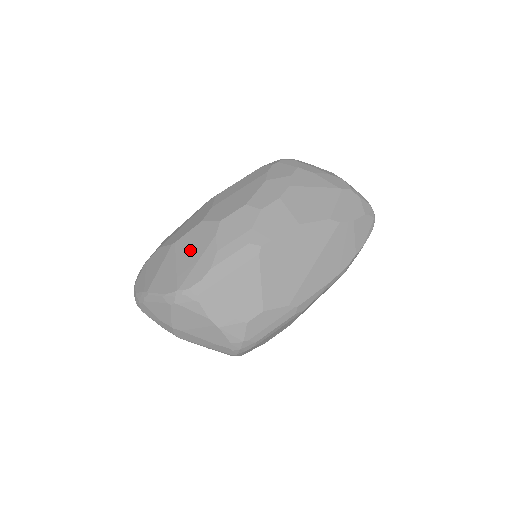
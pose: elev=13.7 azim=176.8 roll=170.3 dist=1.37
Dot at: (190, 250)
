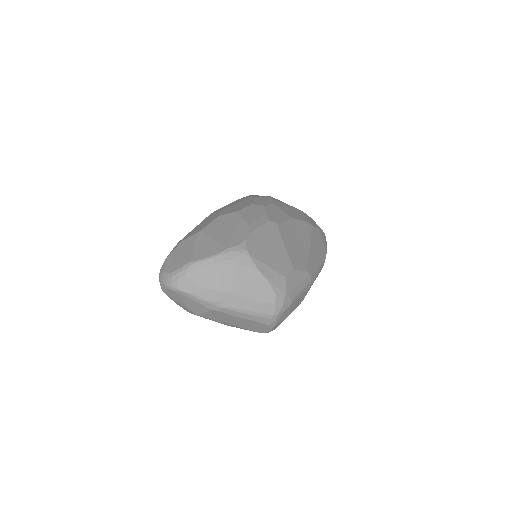
Dot at: (221, 229)
